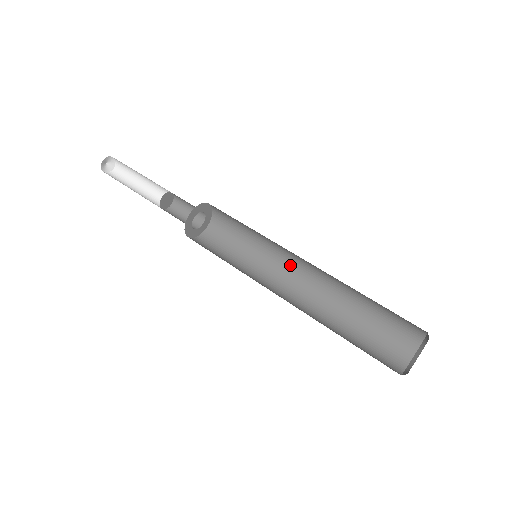
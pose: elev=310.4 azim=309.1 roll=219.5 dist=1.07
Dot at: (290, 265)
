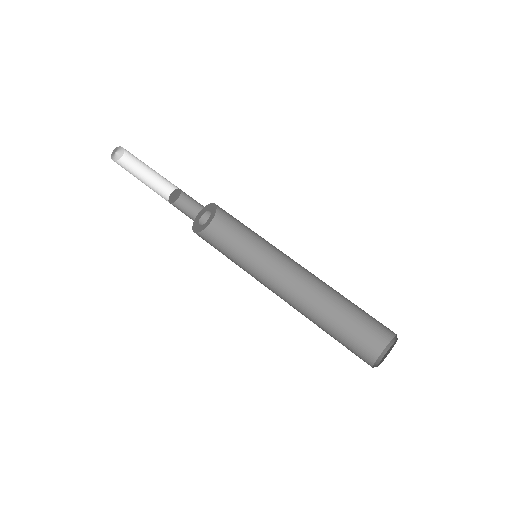
Dot at: (276, 278)
